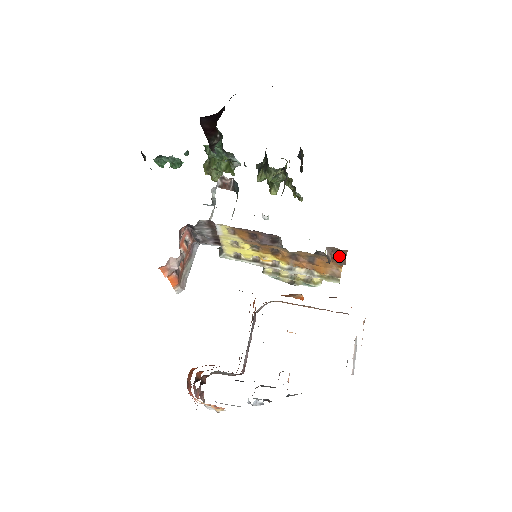
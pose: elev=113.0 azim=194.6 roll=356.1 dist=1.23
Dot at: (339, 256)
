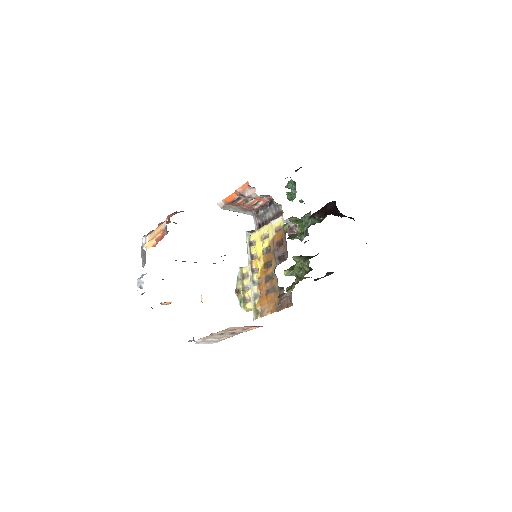
Dot at: (284, 304)
